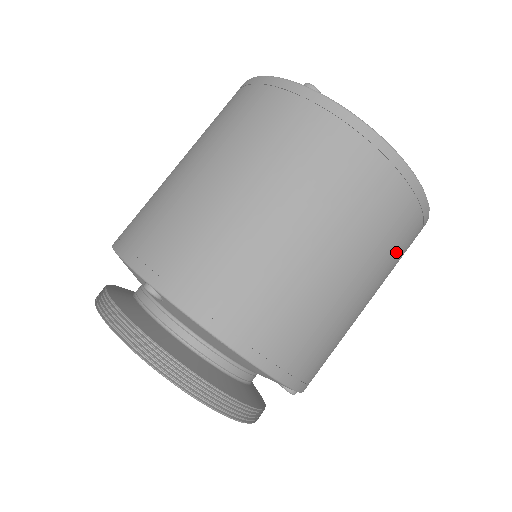
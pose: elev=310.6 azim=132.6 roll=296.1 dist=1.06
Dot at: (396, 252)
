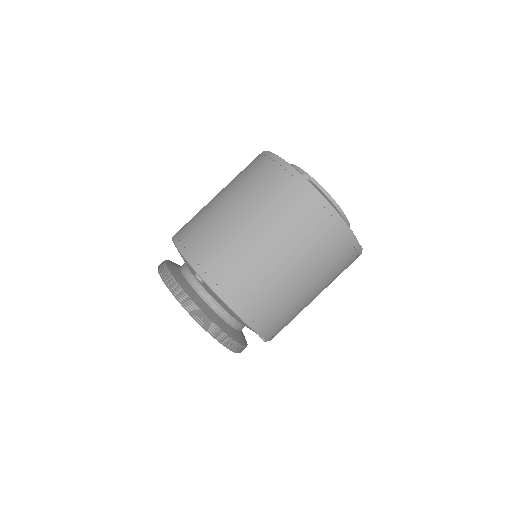
Dot at: (337, 273)
